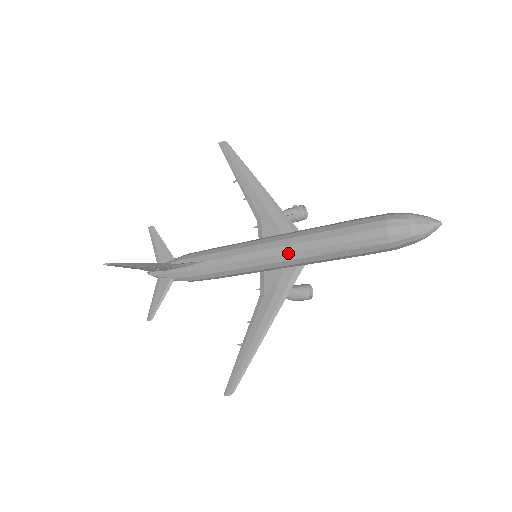
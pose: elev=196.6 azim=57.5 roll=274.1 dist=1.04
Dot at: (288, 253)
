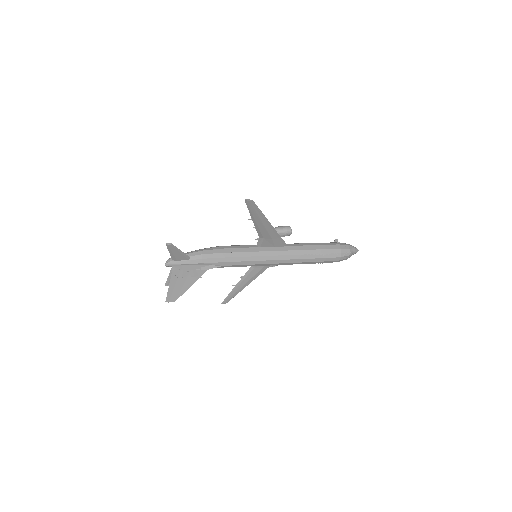
Dot at: occluded
